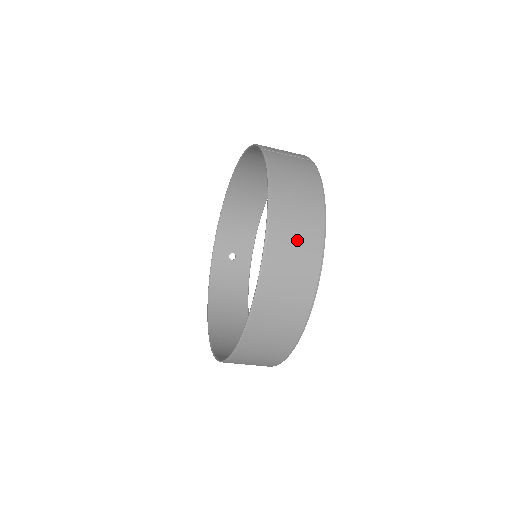
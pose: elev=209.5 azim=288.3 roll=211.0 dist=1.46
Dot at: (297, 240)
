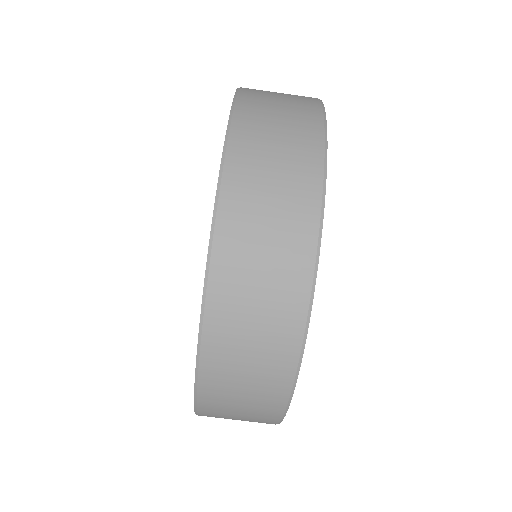
Dot at: occluded
